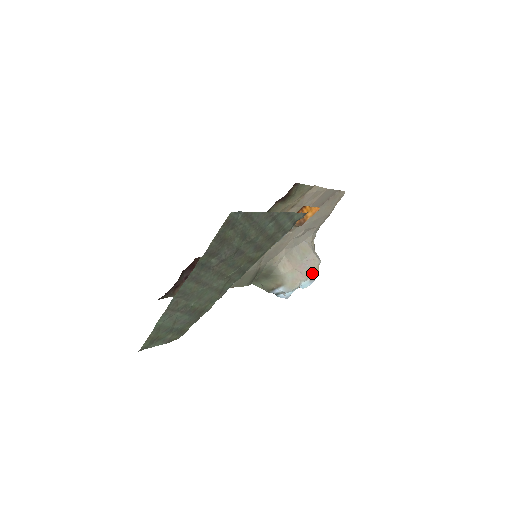
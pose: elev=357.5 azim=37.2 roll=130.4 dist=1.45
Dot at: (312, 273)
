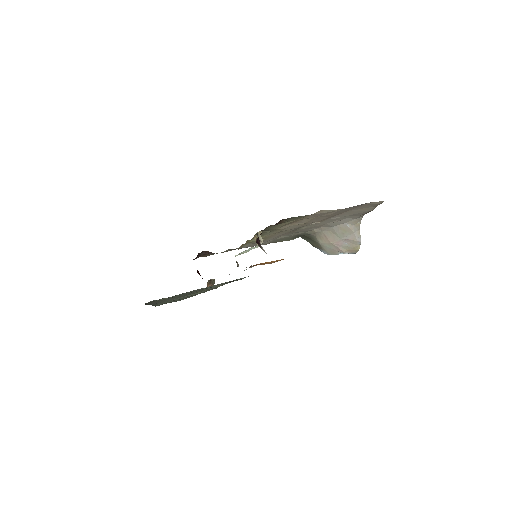
Dot at: (351, 249)
